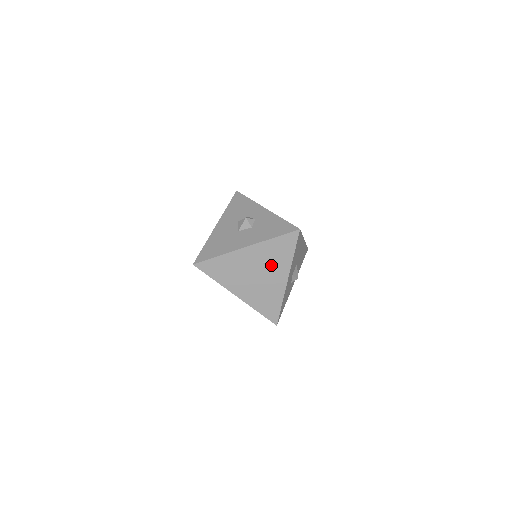
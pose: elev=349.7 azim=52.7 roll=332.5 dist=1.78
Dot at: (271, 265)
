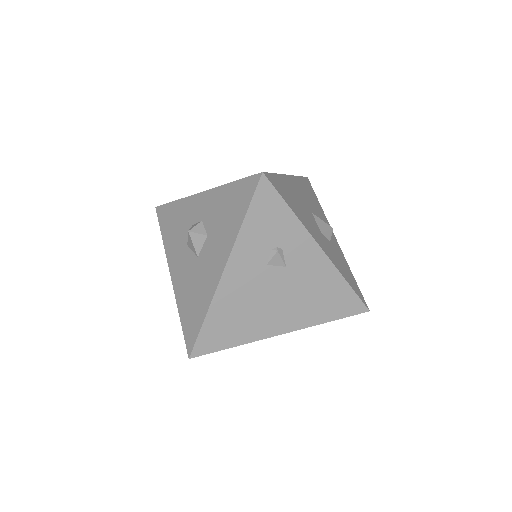
Dot at: (280, 256)
